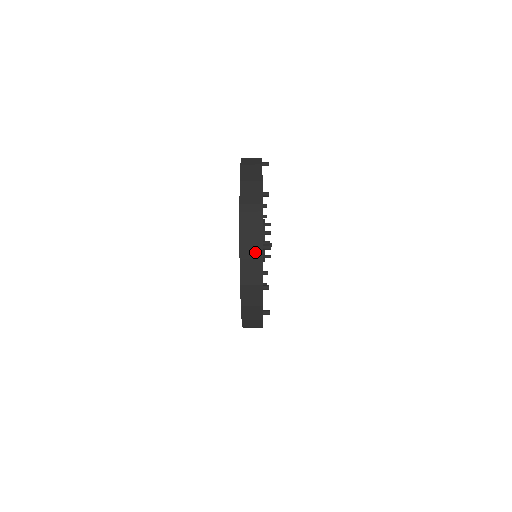
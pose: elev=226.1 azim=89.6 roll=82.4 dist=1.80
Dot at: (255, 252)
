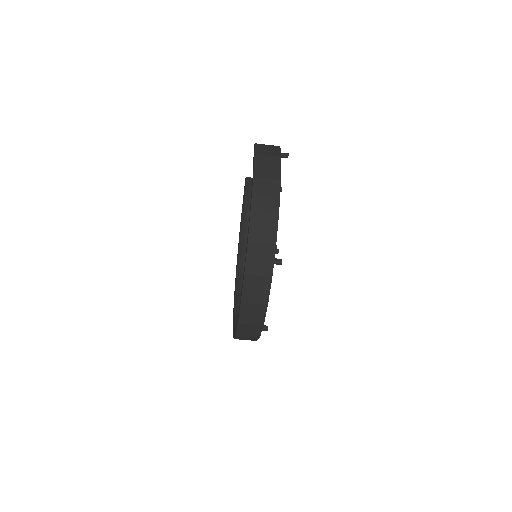
Dot at: (264, 268)
